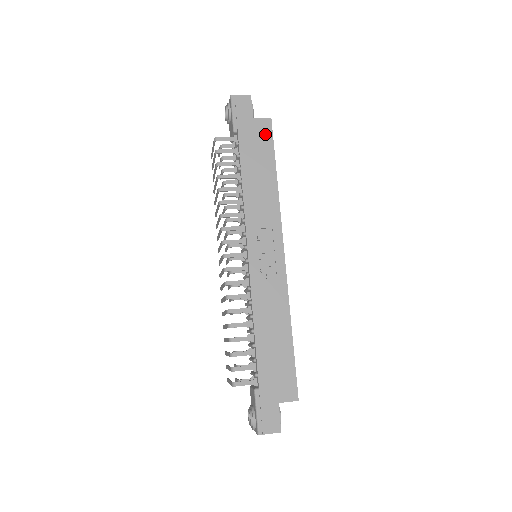
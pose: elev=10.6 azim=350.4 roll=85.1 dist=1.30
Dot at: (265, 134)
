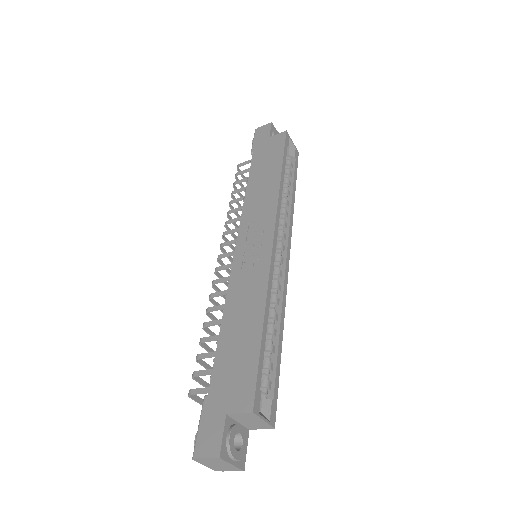
Dot at: (278, 144)
